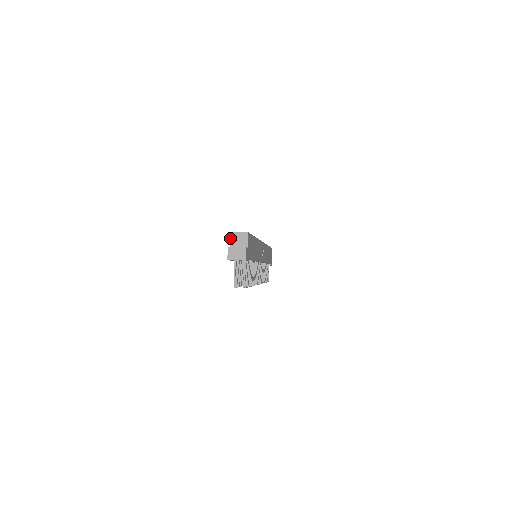
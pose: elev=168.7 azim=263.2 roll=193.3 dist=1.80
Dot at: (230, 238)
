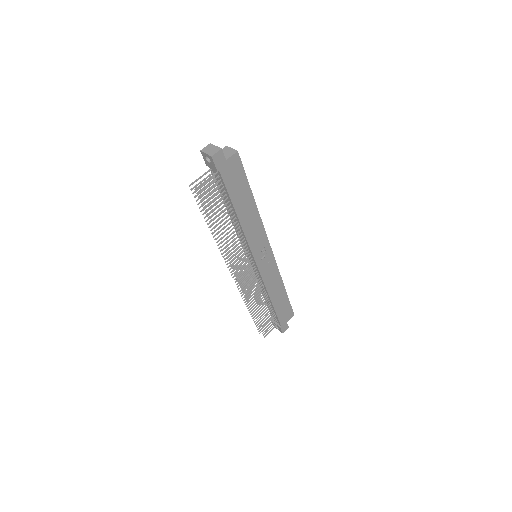
Dot at: (222, 149)
